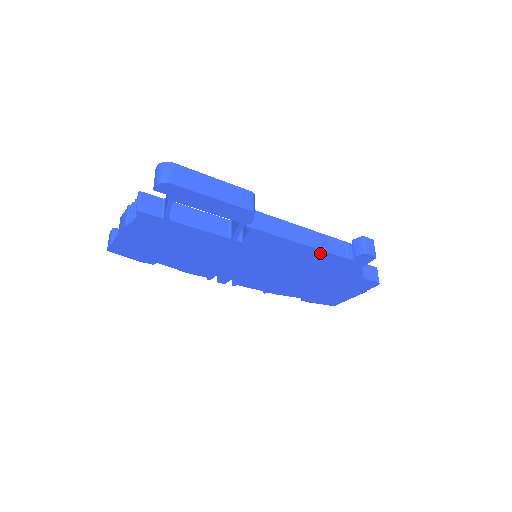
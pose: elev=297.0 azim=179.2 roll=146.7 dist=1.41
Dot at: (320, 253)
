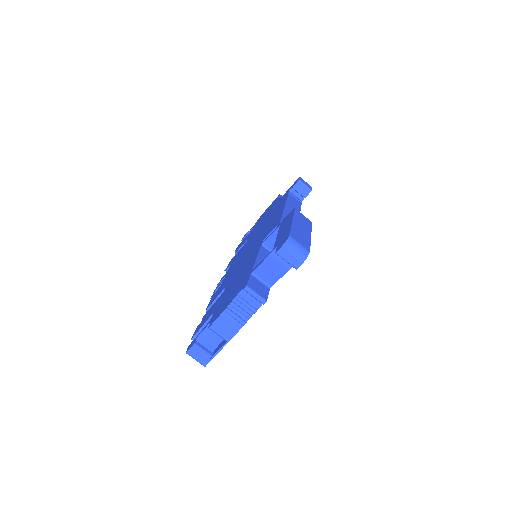
Dot at: occluded
